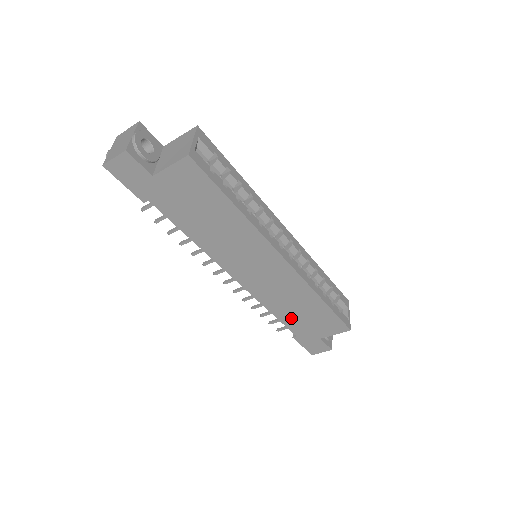
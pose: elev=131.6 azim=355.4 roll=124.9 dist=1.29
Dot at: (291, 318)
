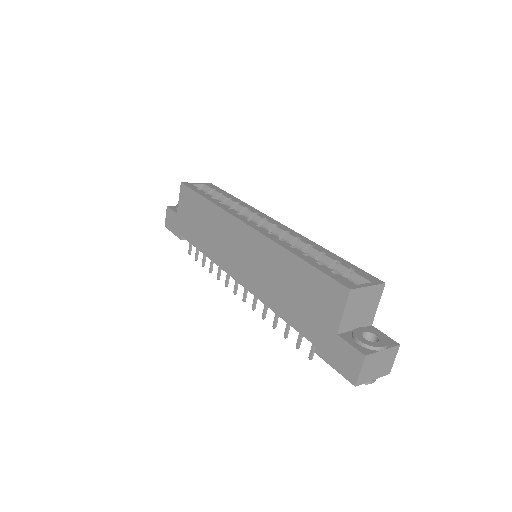
Dot at: (292, 310)
